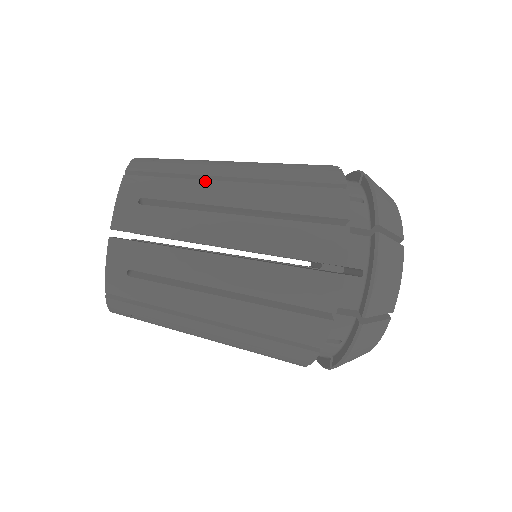
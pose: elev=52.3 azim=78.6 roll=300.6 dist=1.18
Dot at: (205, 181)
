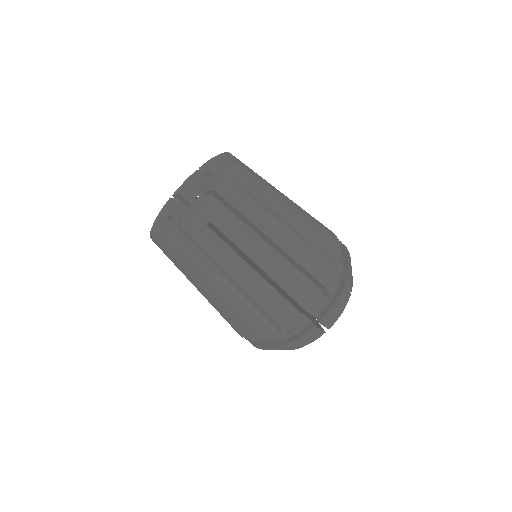
Dot at: occluded
